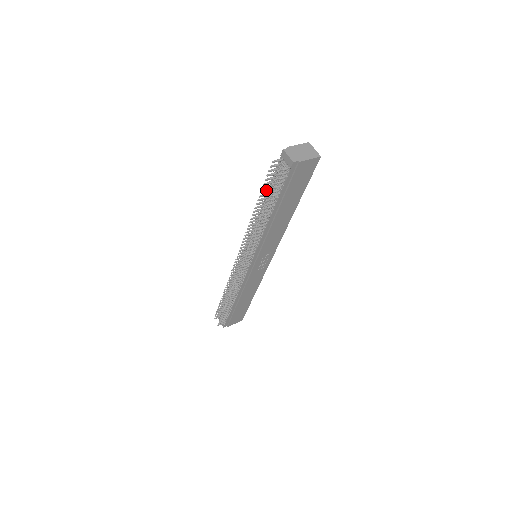
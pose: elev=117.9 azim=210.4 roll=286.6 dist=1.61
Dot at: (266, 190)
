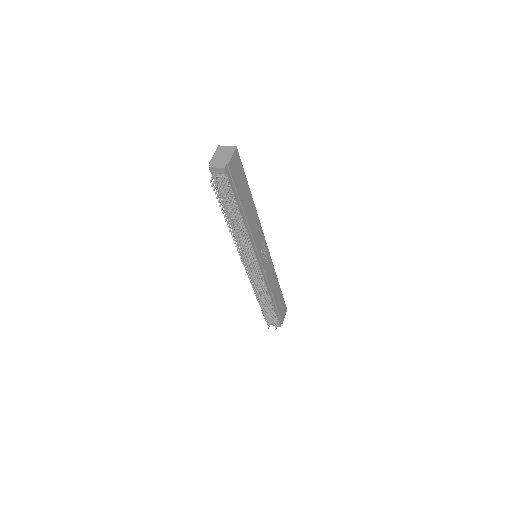
Dot at: (223, 205)
